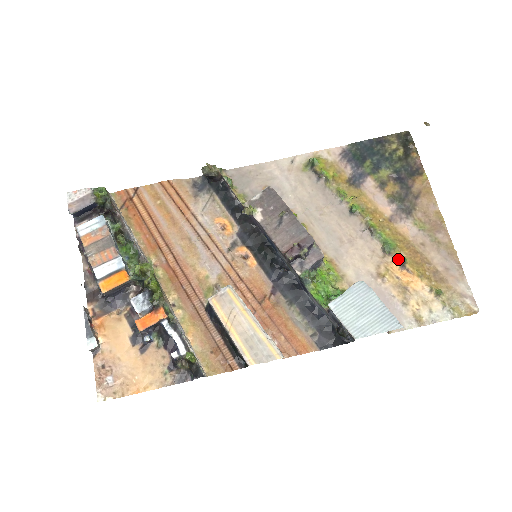
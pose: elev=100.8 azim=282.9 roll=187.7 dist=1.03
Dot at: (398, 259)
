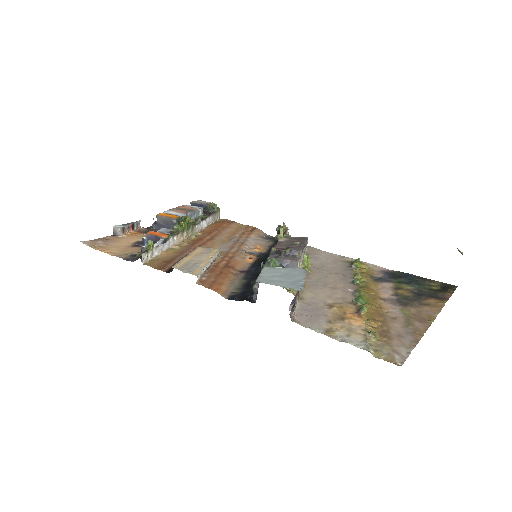
Dot at: (359, 308)
